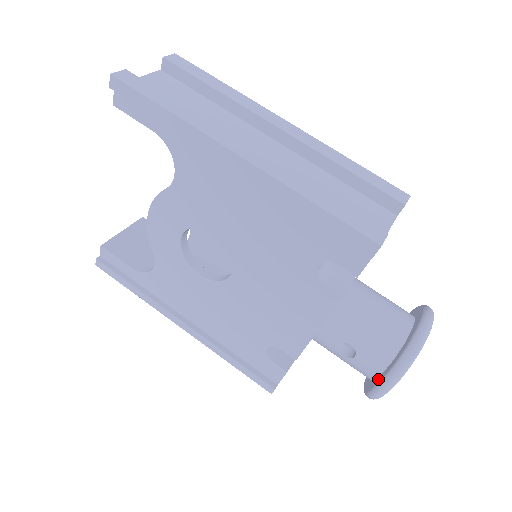
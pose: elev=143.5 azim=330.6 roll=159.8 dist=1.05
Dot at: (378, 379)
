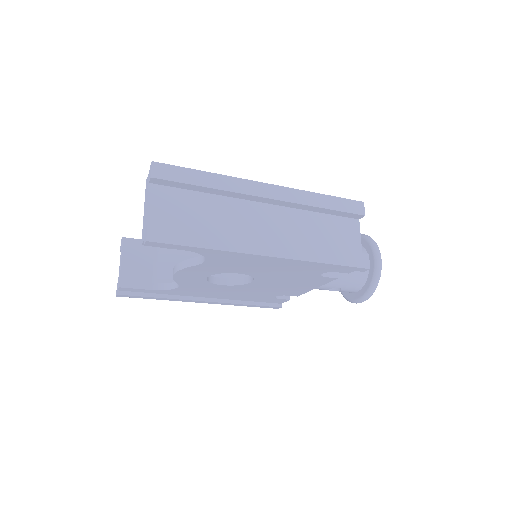
Dot at: (356, 296)
